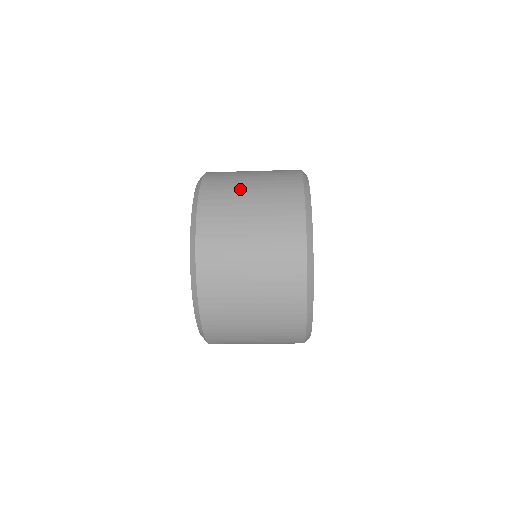
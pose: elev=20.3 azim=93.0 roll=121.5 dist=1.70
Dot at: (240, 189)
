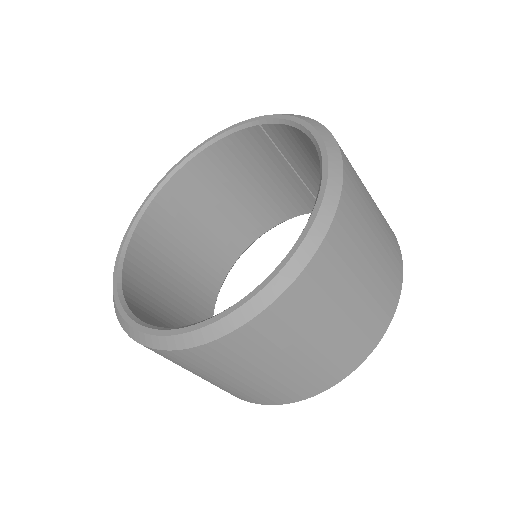
Dot at: occluded
